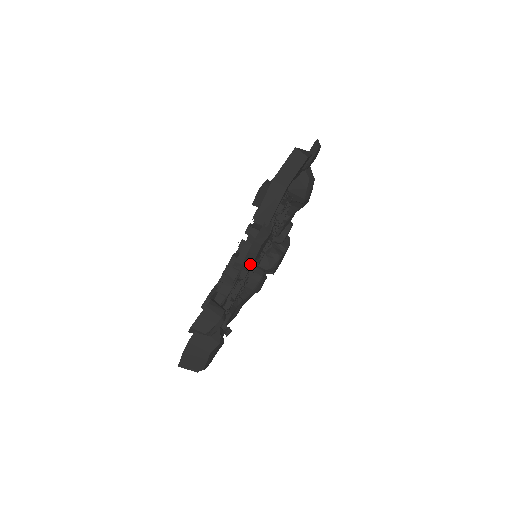
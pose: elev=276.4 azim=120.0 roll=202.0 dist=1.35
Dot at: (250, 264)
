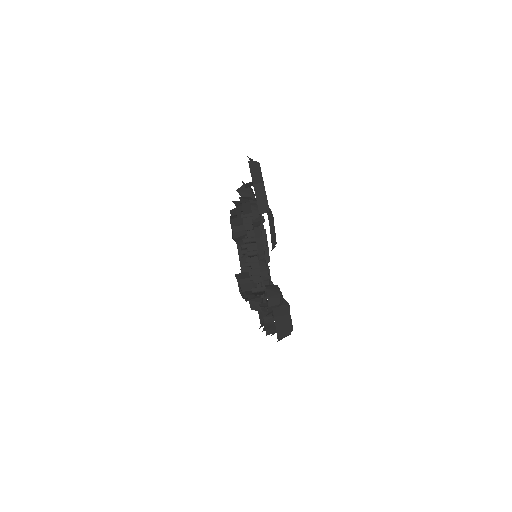
Dot at: (275, 241)
